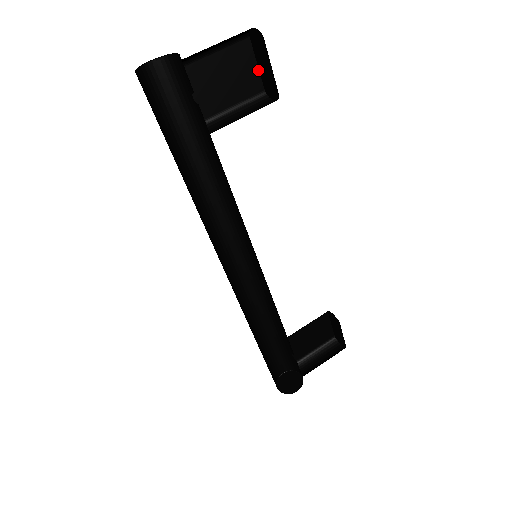
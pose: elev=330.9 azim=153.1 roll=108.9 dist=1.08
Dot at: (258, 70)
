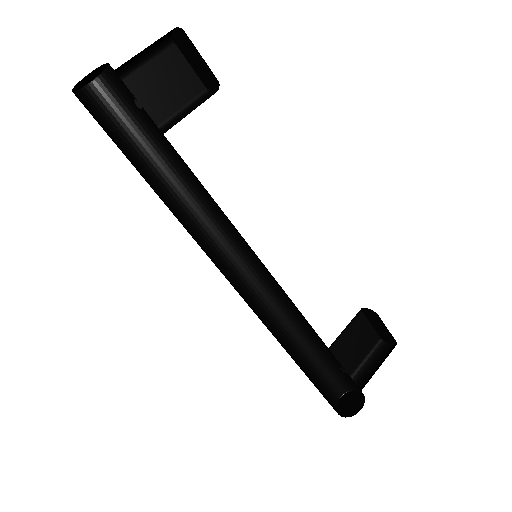
Dot at: (193, 71)
